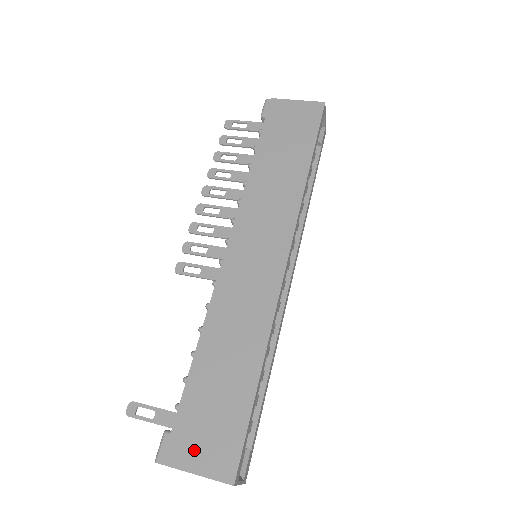
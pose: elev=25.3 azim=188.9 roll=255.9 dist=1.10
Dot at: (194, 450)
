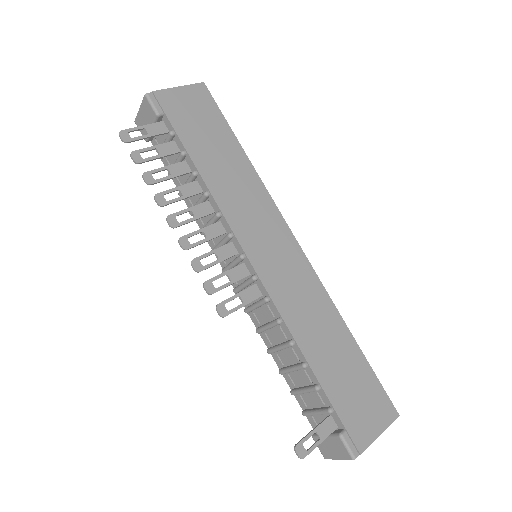
Dot at: (367, 423)
